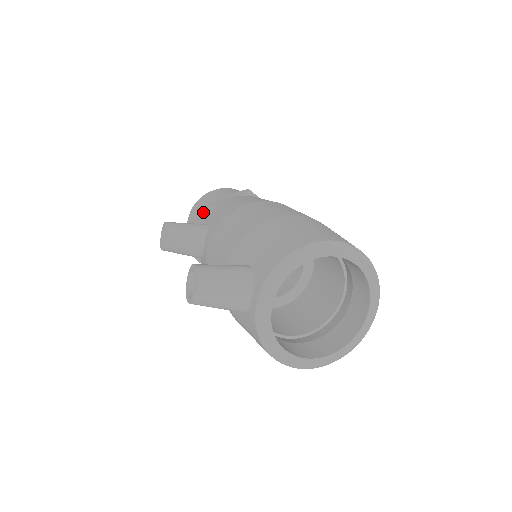
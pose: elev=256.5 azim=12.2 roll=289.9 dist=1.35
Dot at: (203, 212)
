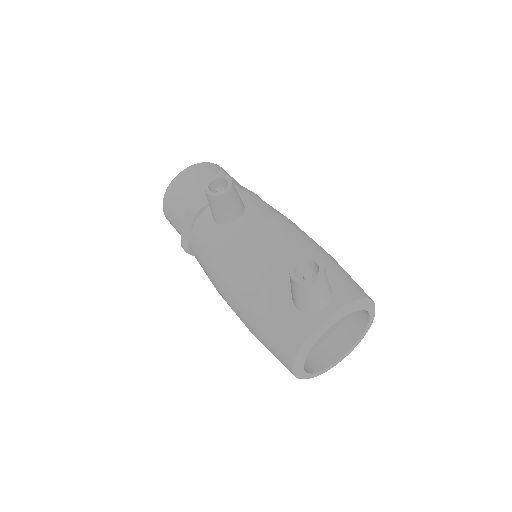
Dot at: occluded
